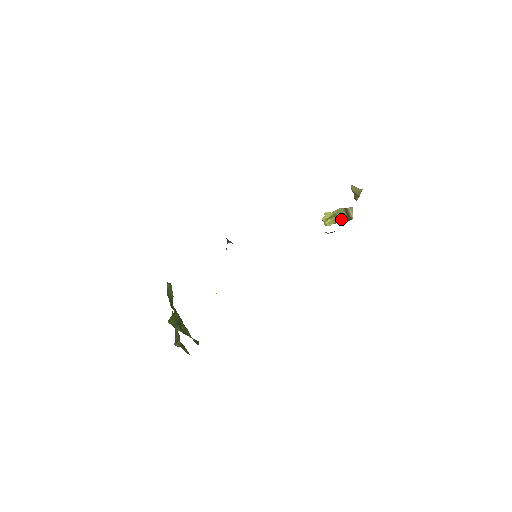
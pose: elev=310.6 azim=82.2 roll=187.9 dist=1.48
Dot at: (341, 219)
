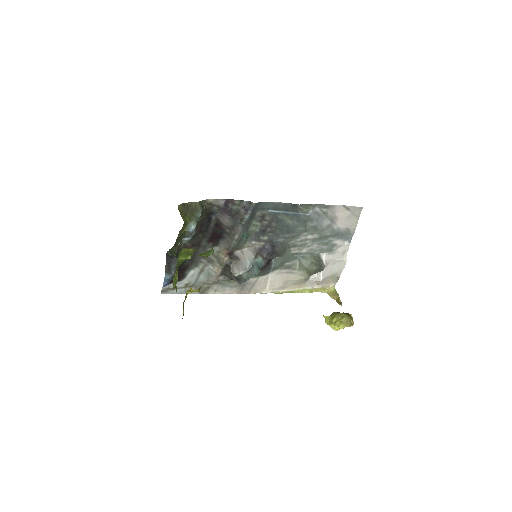
Dot at: (341, 315)
